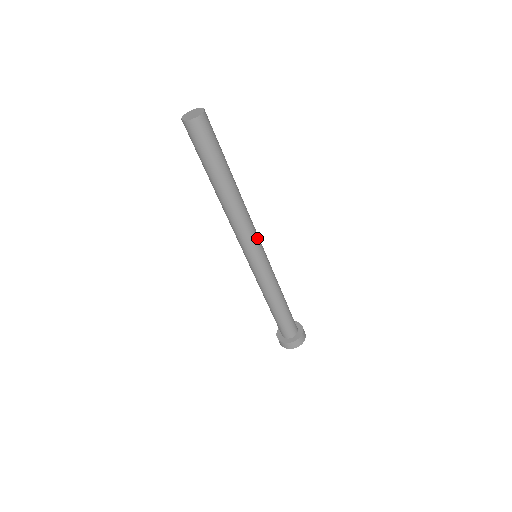
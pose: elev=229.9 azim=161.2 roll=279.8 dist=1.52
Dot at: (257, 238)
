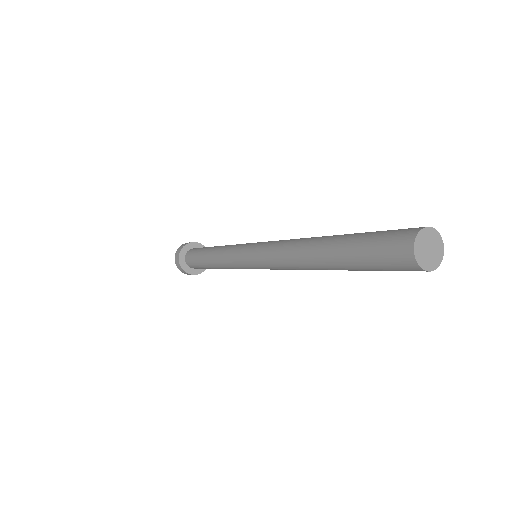
Dot at: occluded
